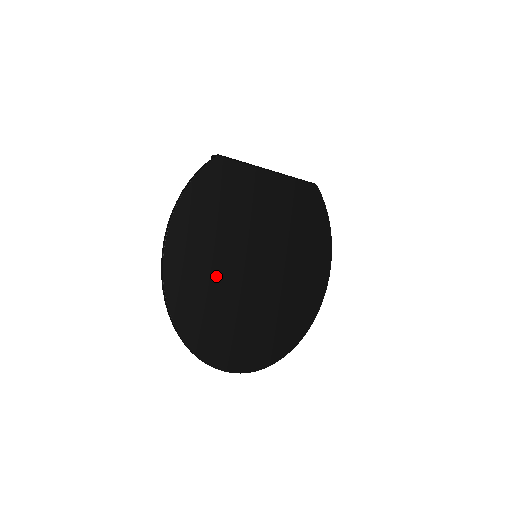
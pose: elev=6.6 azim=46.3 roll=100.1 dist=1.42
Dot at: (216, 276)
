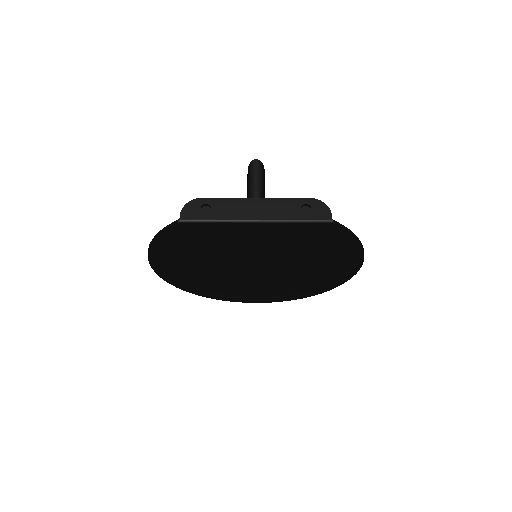
Dot at: (206, 272)
